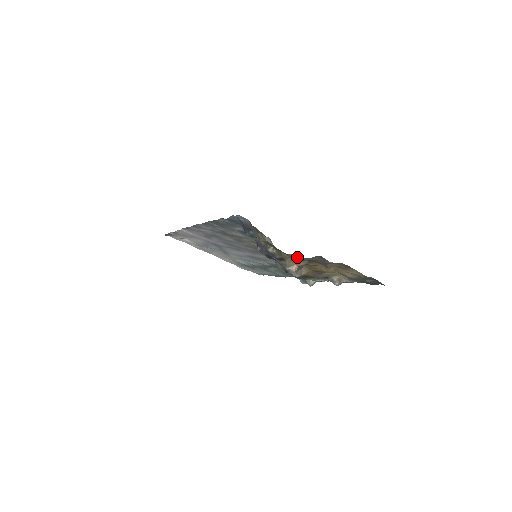
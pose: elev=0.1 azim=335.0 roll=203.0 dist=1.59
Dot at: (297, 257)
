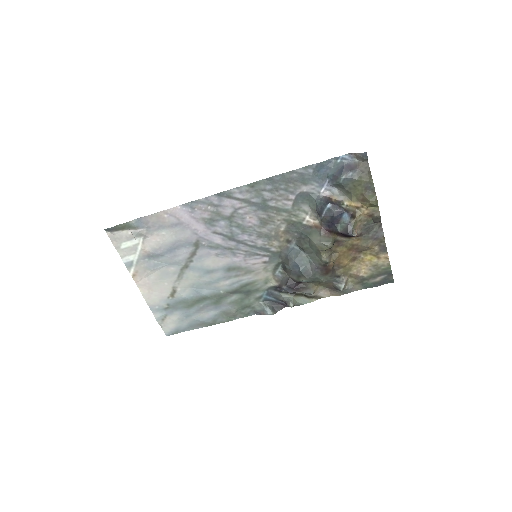
Dot at: (374, 212)
